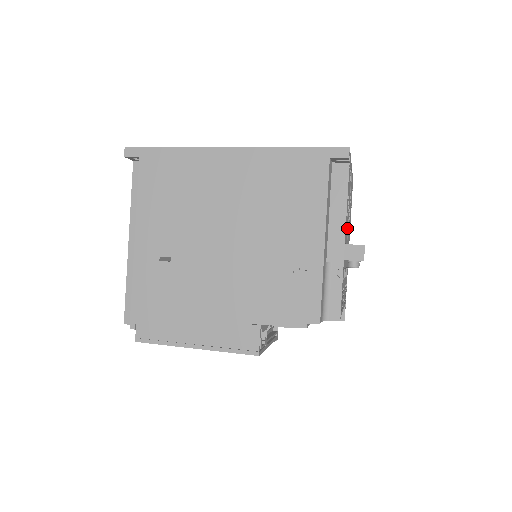
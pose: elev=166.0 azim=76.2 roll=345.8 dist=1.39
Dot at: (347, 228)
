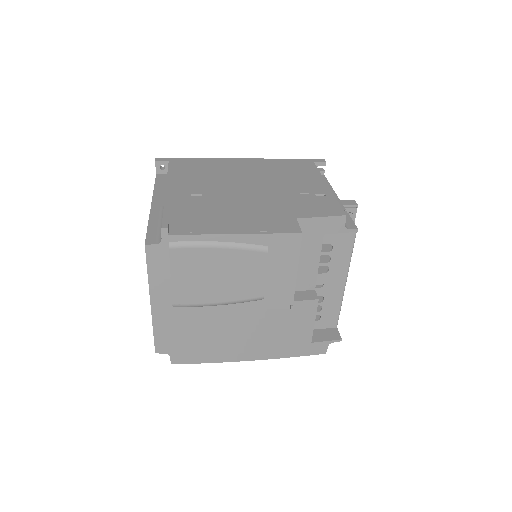
Dot at: occluded
